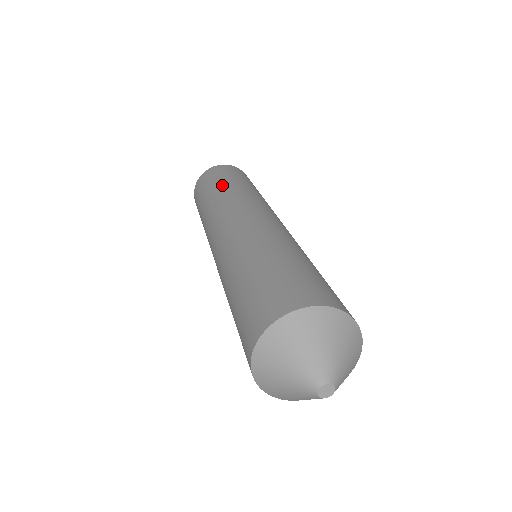
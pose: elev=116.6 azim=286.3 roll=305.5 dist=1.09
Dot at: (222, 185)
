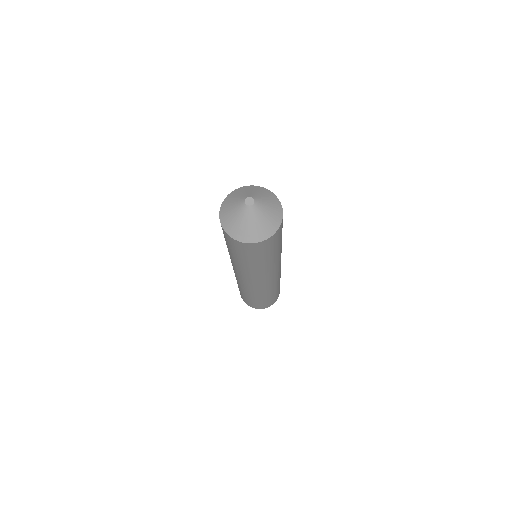
Dot at: occluded
